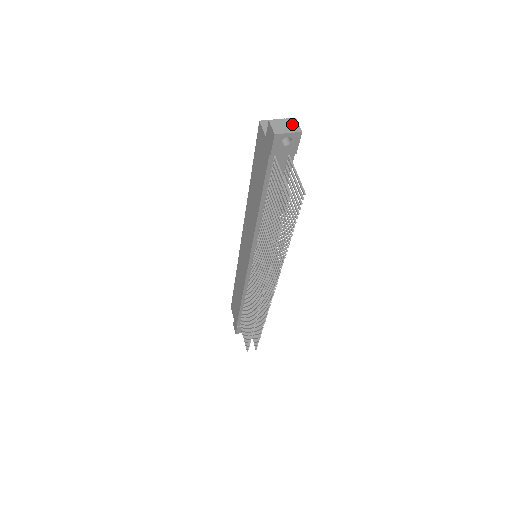
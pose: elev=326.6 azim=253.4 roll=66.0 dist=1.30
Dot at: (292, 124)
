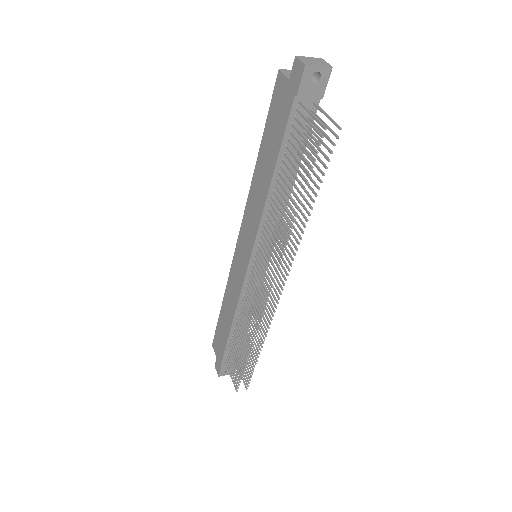
Dot at: (320, 61)
